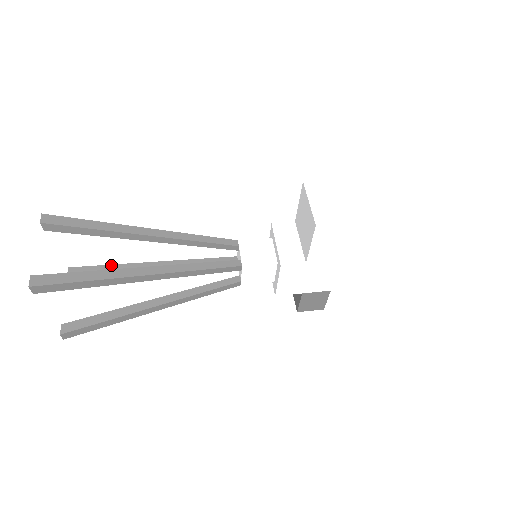
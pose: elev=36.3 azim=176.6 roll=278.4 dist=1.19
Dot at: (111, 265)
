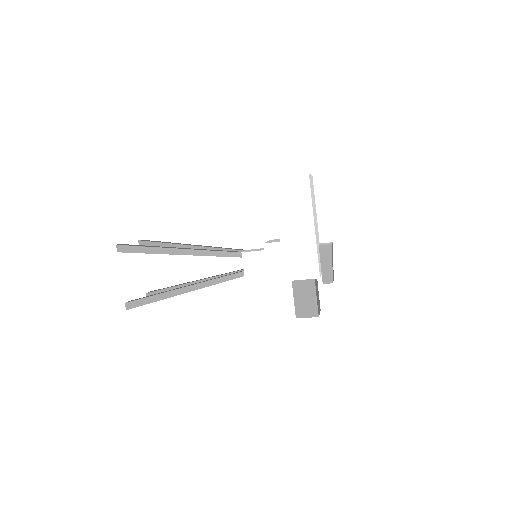
Dot at: occluded
